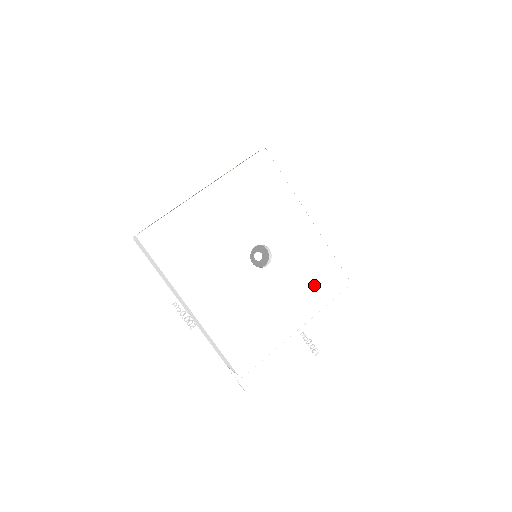
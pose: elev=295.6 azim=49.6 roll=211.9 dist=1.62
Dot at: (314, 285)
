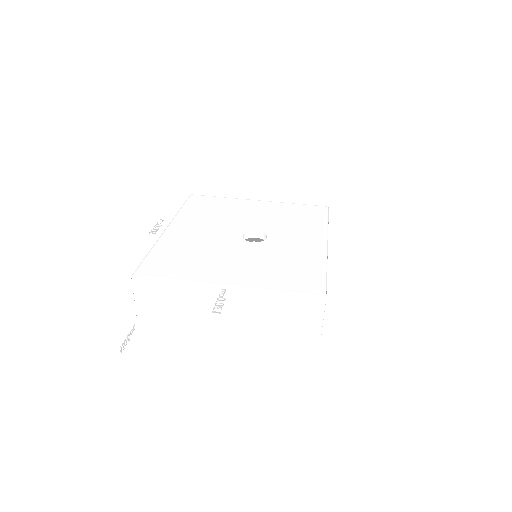
Dot at: (280, 273)
